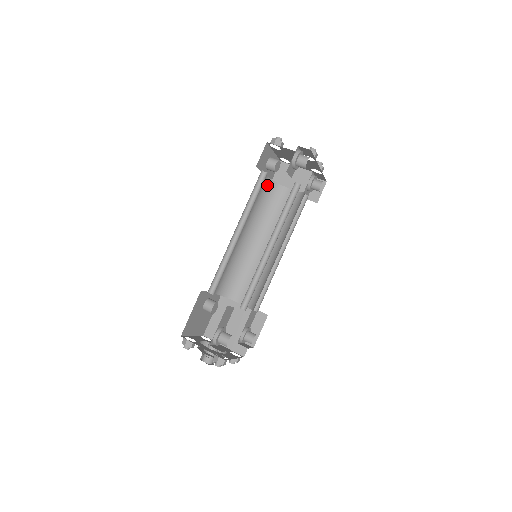
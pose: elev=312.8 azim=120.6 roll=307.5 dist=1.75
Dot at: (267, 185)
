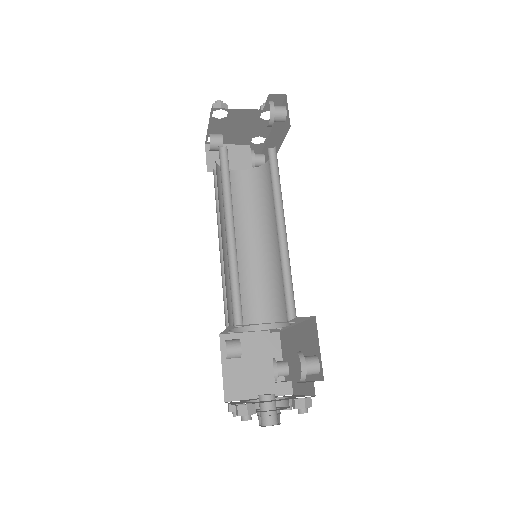
Dot at: (216, 170)
